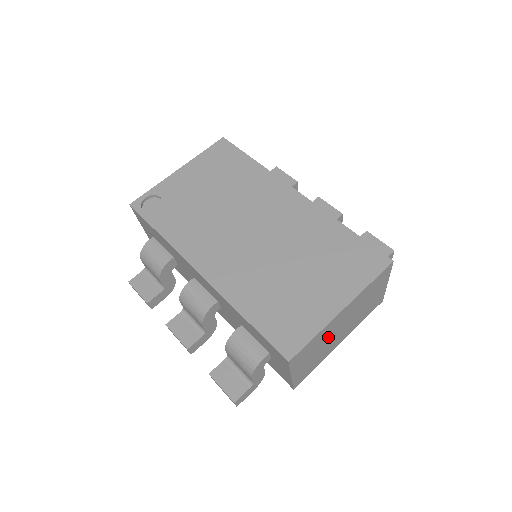
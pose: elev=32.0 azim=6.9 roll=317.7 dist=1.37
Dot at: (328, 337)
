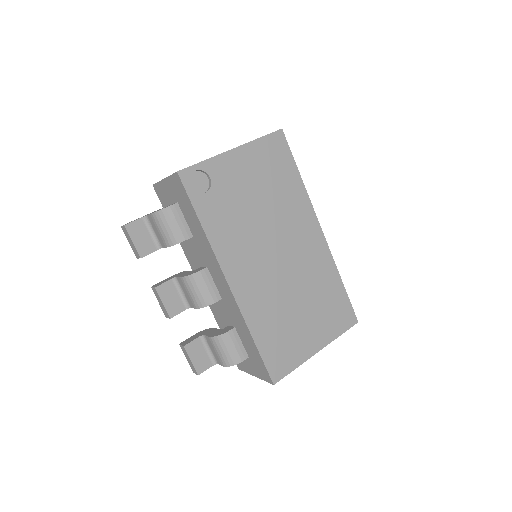
Dot at: occluded
